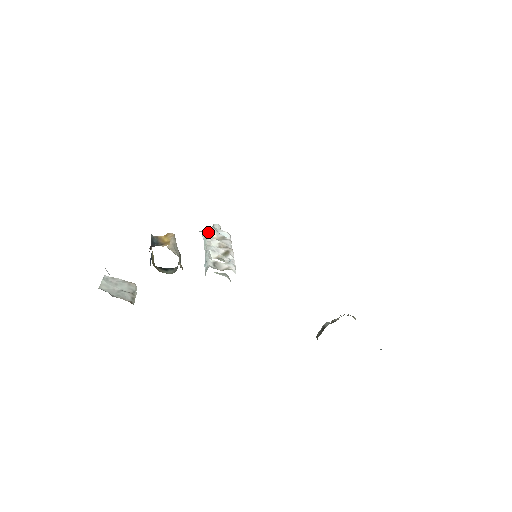
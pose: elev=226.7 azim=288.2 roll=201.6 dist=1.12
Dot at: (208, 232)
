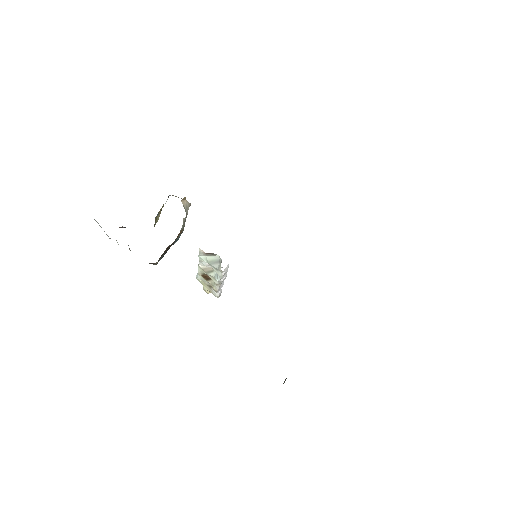
Dot at: occluded
